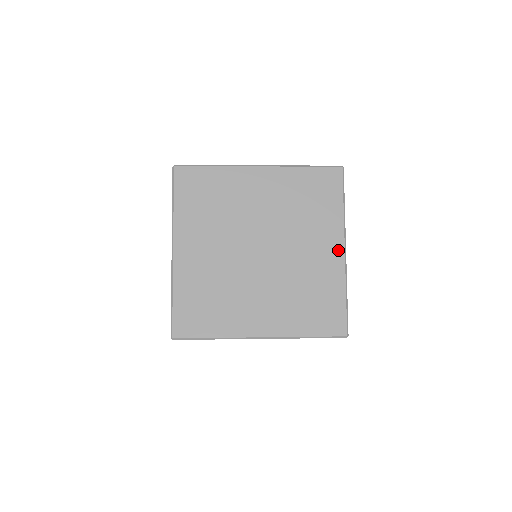
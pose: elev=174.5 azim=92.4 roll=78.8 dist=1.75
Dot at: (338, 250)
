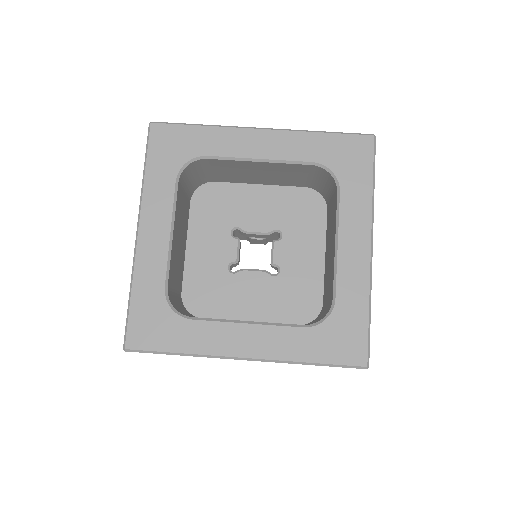
Dot at: occluded
